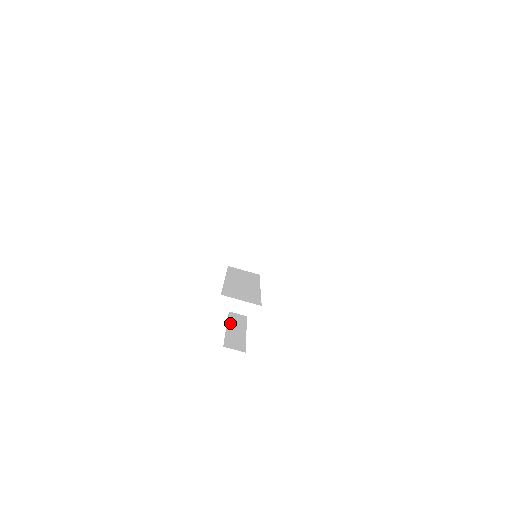
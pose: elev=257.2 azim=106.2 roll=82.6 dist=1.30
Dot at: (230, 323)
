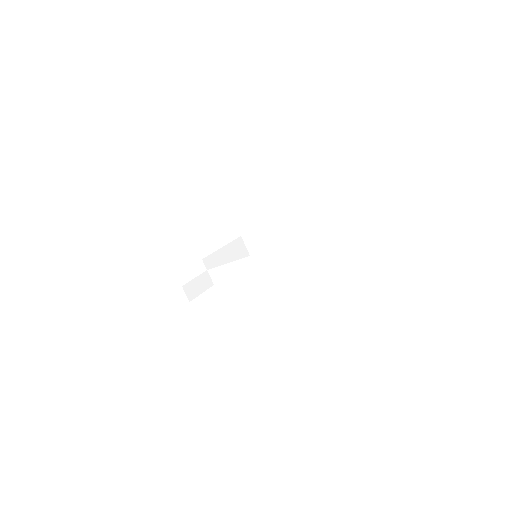
Dot at: occluded
